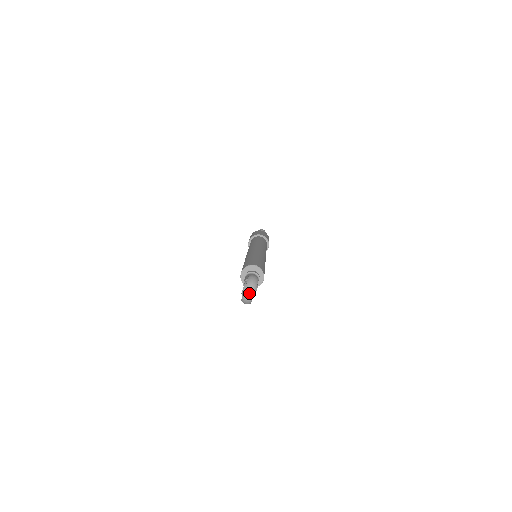
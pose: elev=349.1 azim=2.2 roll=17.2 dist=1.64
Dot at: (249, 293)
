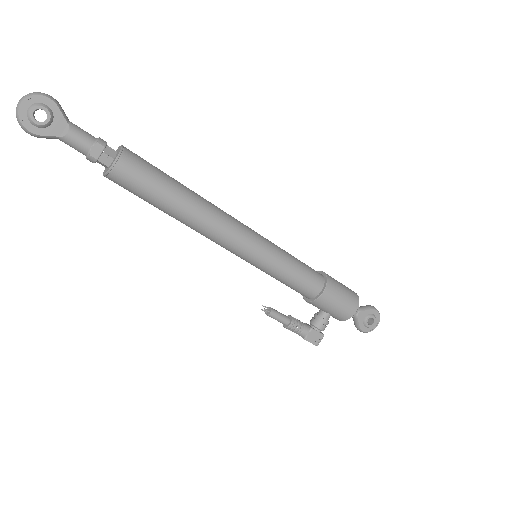
Dot at: (19, 101)
